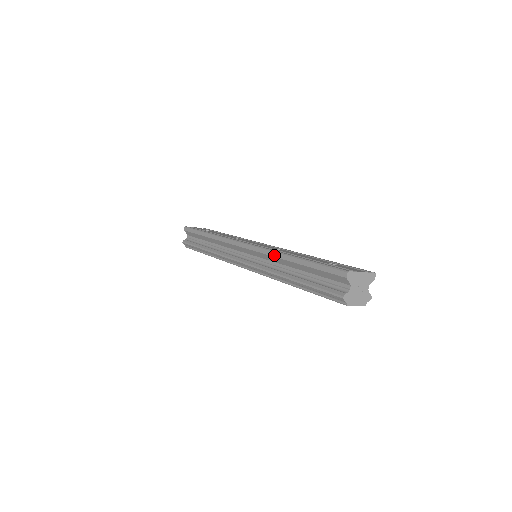
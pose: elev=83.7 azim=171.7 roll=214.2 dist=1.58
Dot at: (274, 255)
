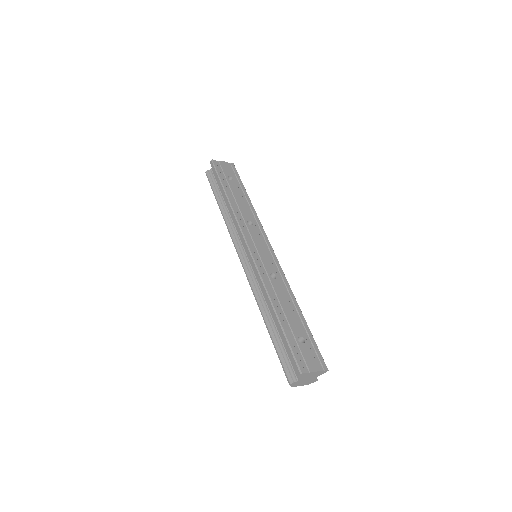
Dot at: (263, 289)
